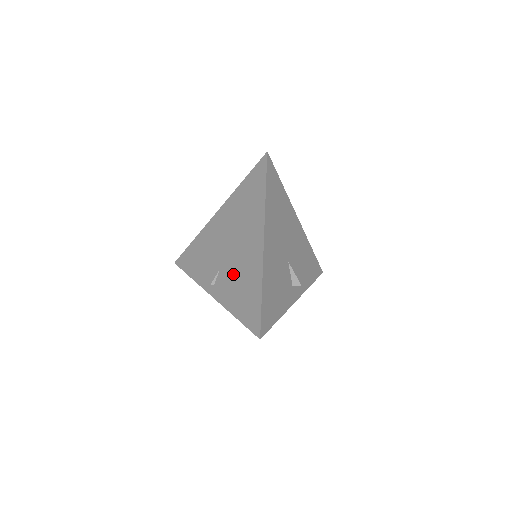
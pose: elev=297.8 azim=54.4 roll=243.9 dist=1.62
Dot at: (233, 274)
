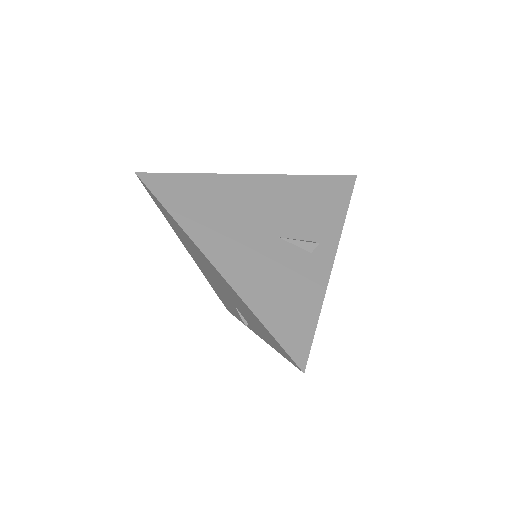
Dot at: (240, 309)
